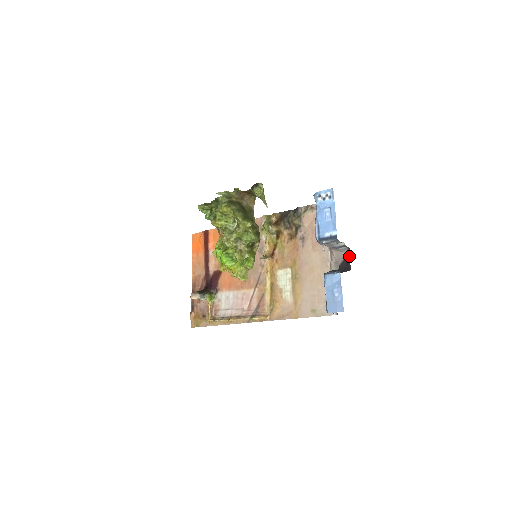
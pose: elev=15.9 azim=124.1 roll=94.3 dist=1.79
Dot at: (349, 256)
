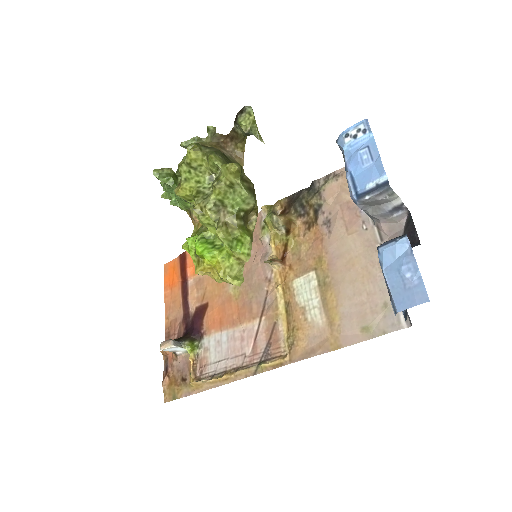
Dot at: (412, 224)
